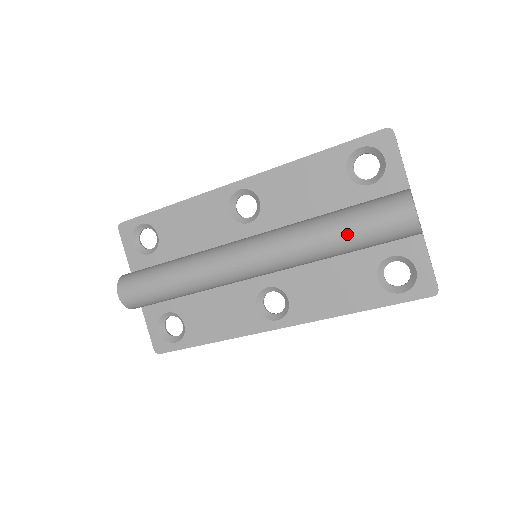
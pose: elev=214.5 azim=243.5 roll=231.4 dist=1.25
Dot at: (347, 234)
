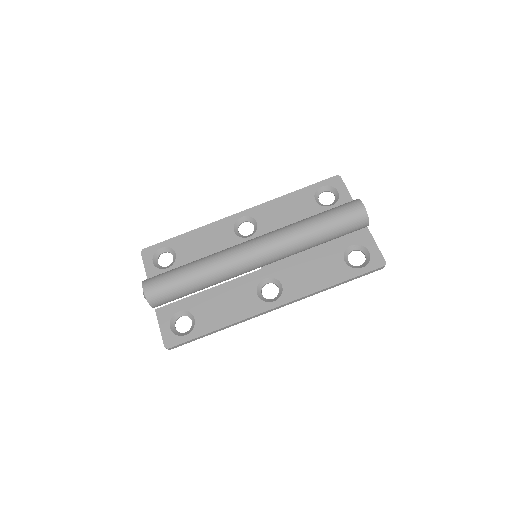
Dot at: (323, 223)
